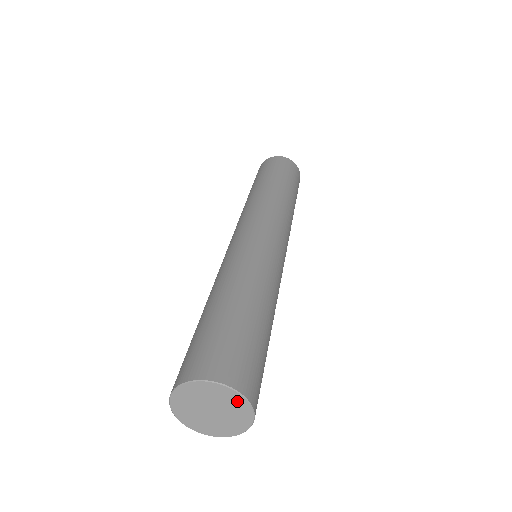
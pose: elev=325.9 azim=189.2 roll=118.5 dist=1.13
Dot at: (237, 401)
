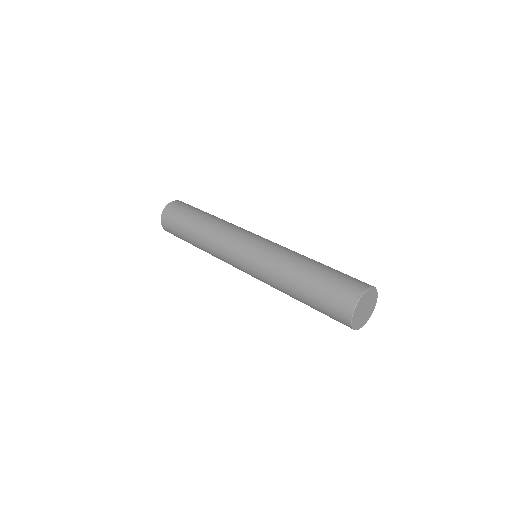
Dot at: (372, 292)
